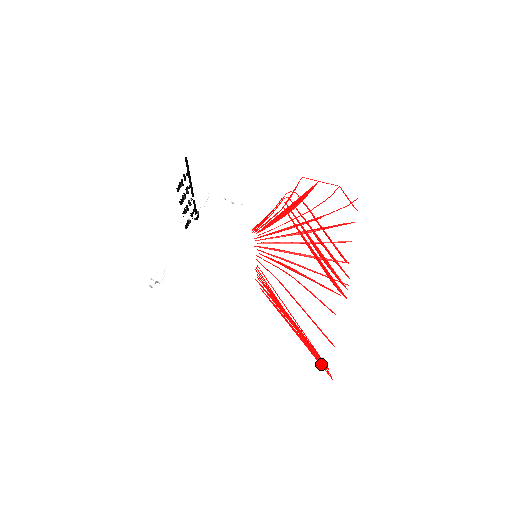
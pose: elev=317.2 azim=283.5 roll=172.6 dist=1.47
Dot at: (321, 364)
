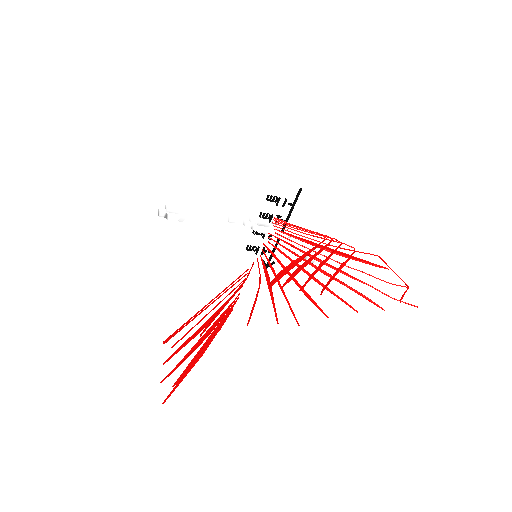
Dot at: (170, 357)
